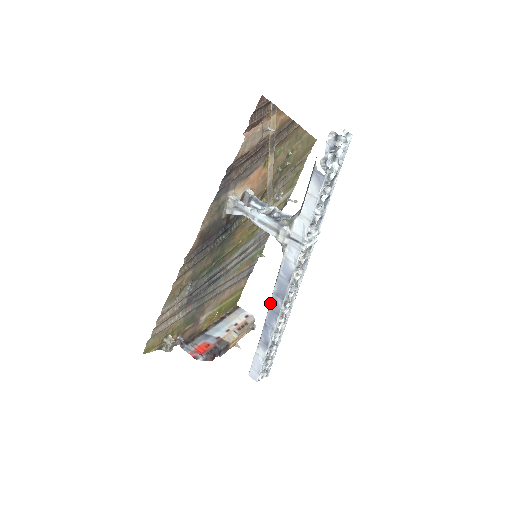
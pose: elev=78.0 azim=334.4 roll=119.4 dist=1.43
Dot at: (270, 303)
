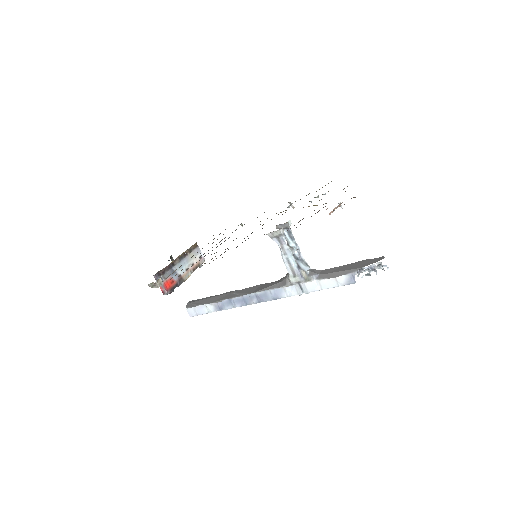
Dot at: (246, 295)
